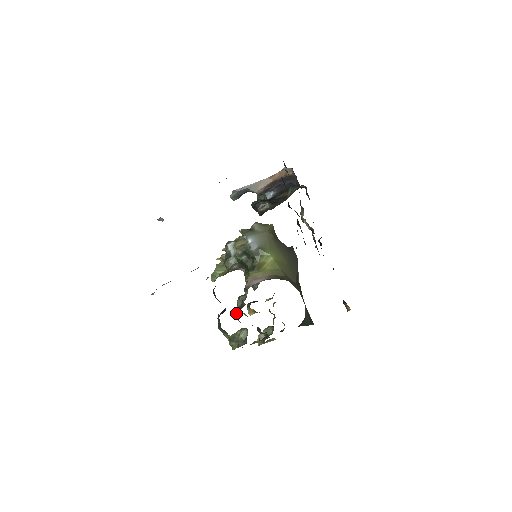
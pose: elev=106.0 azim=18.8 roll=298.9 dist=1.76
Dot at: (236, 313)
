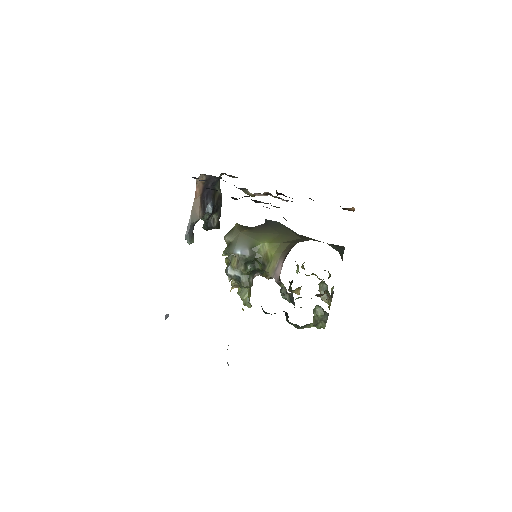
Dot at: occluded
